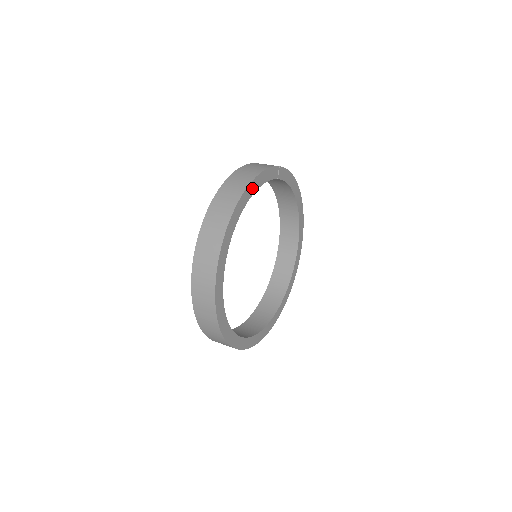
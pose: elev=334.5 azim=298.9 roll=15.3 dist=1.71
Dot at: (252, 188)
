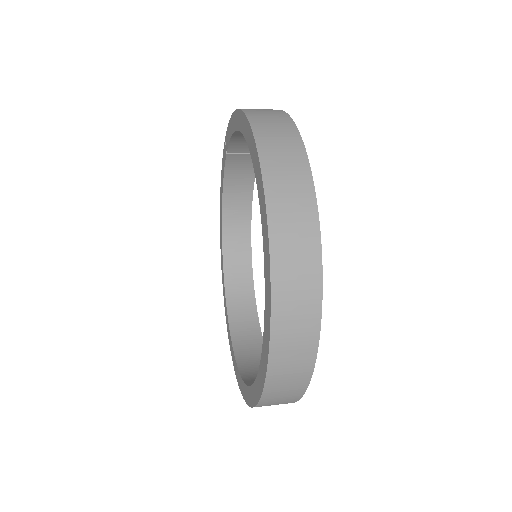
Dot at: occluded
